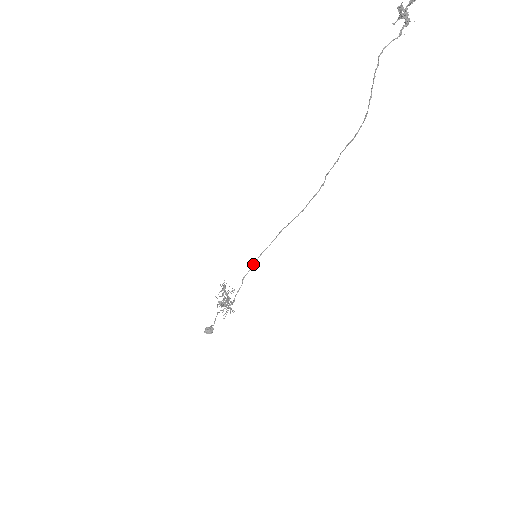
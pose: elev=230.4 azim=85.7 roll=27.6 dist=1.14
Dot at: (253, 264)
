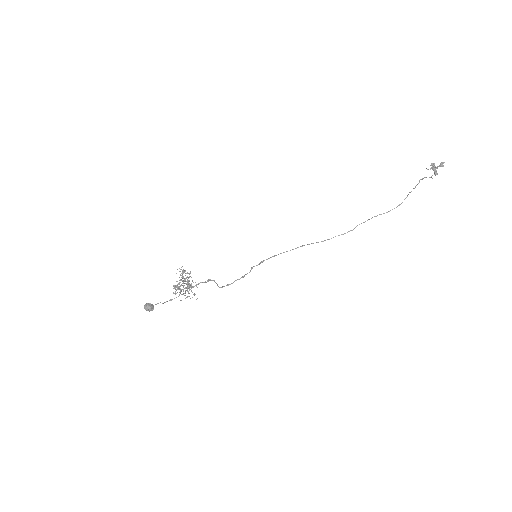
Dot at: occluded
